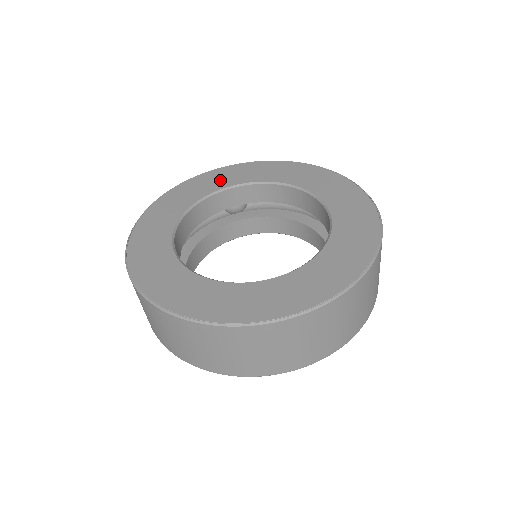
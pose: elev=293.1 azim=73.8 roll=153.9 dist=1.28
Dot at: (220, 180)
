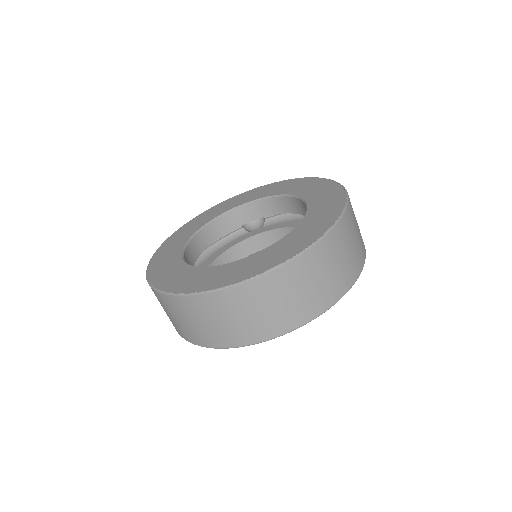
Dot at: (234, 203)
